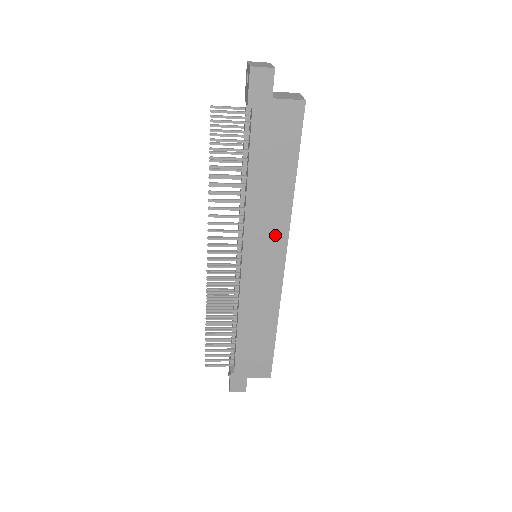
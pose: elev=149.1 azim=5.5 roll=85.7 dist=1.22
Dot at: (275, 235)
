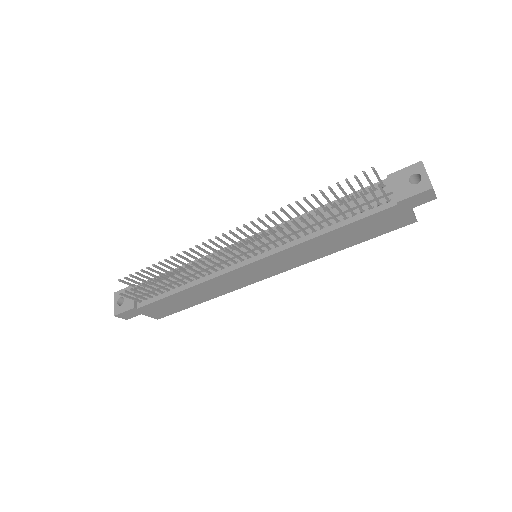
Dot at: (292, 262)
